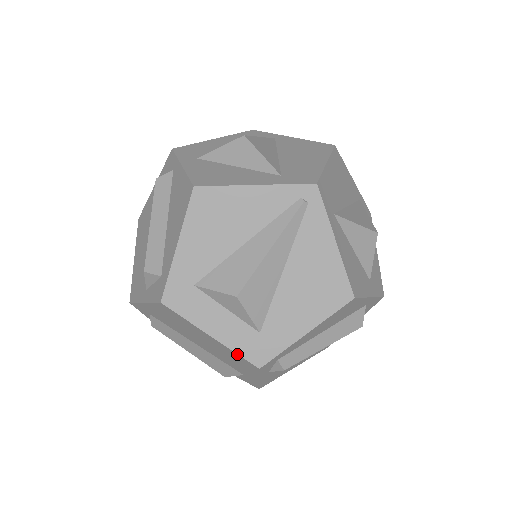
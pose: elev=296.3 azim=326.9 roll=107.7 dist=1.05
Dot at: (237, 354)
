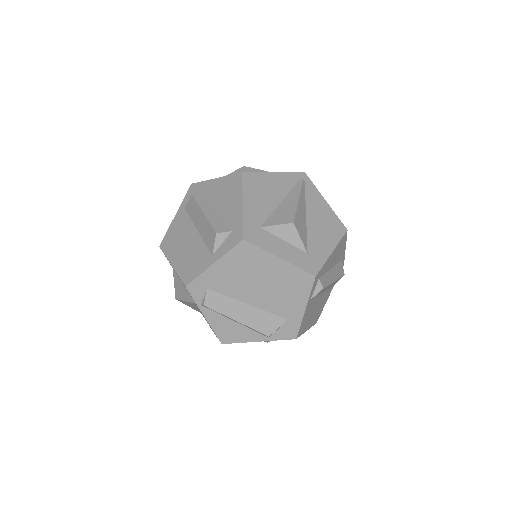
Dot at: (299, 269)
